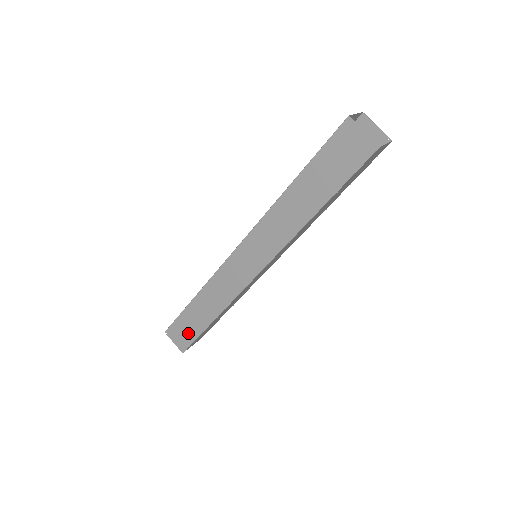
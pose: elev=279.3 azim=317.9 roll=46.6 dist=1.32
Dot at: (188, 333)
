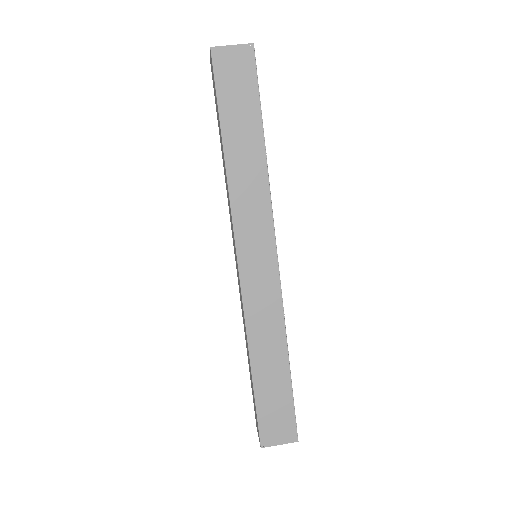
Dot at: (281, 411)
